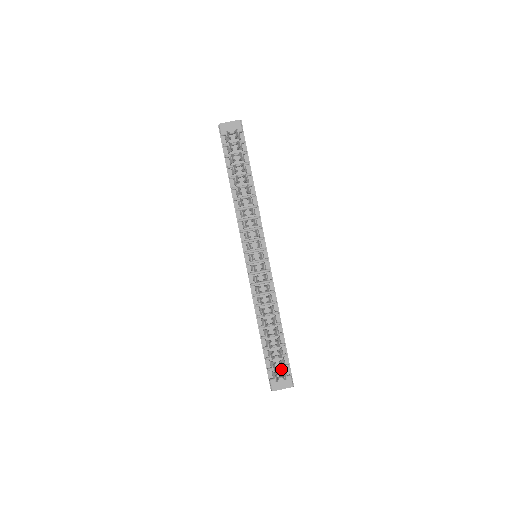
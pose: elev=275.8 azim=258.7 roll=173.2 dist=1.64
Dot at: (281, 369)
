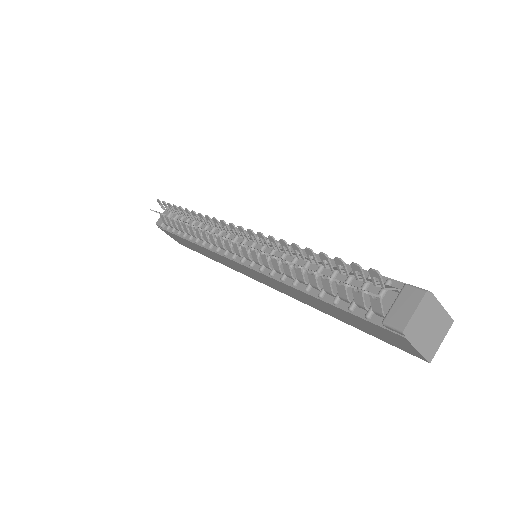
Dot at: (386, 297)
